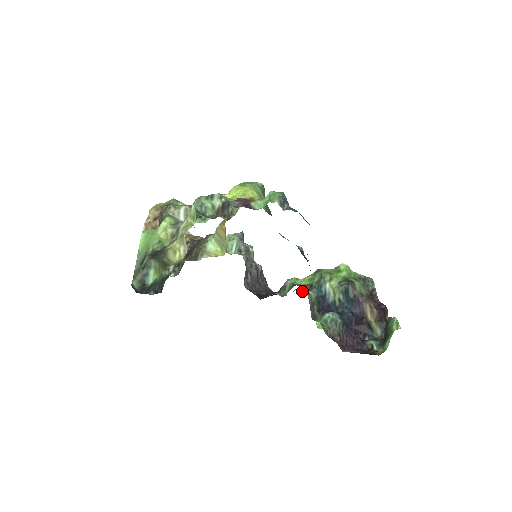
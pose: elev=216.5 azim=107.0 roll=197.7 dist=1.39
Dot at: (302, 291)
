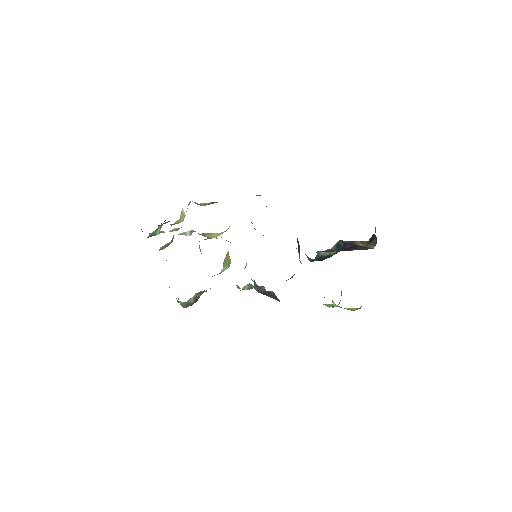
Dot at: occluded
